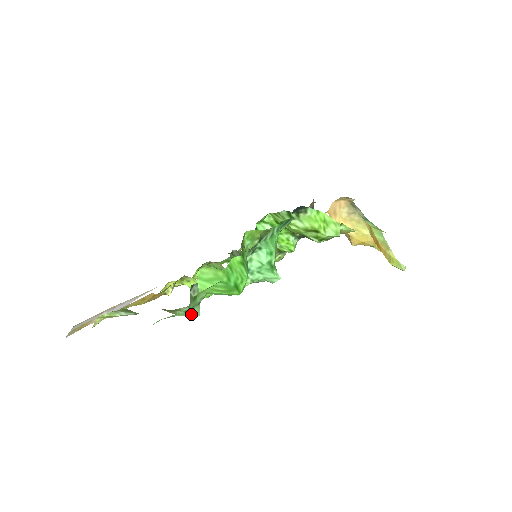
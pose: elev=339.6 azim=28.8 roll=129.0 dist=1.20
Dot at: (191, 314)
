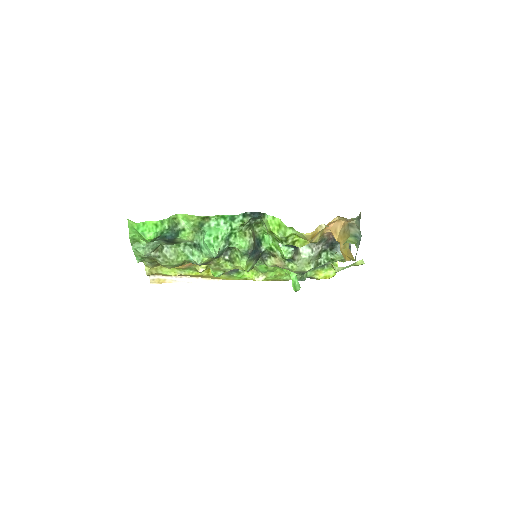
Dot at: (141, 254)
